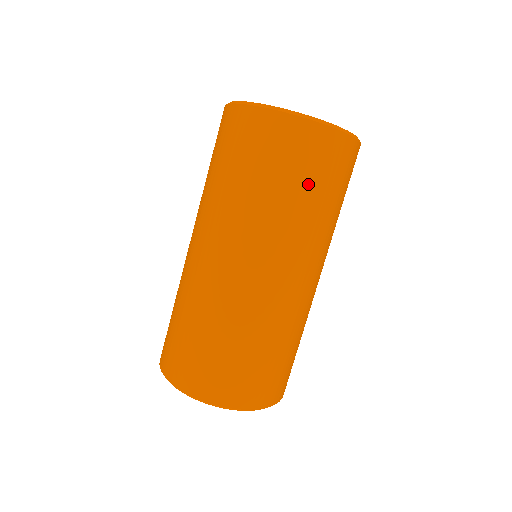
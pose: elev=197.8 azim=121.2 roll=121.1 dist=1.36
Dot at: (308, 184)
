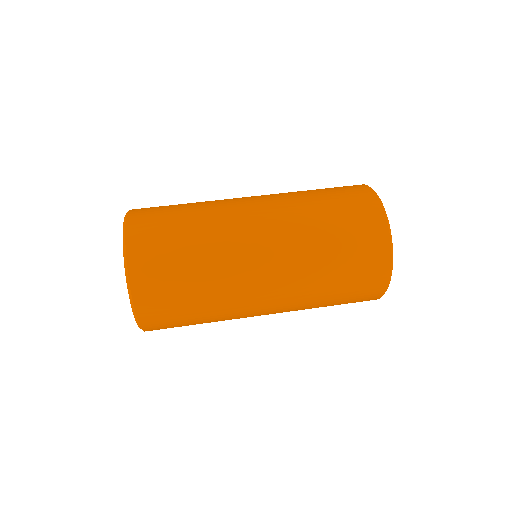
Dot at: (343, 290)
